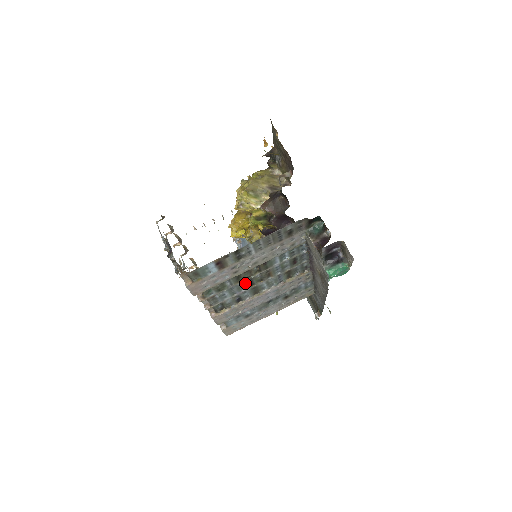
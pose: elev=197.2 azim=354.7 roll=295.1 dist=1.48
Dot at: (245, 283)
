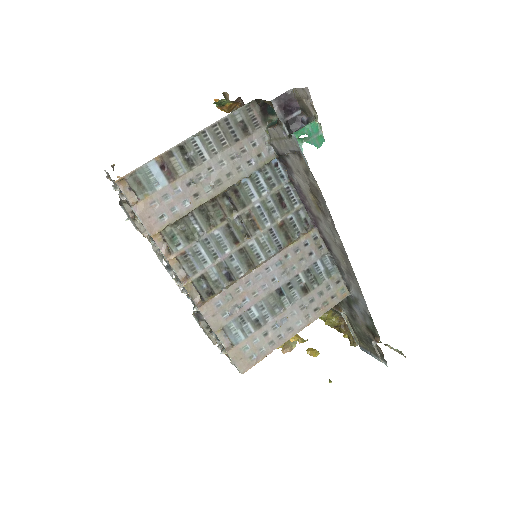
Dot at: (224, 235)
